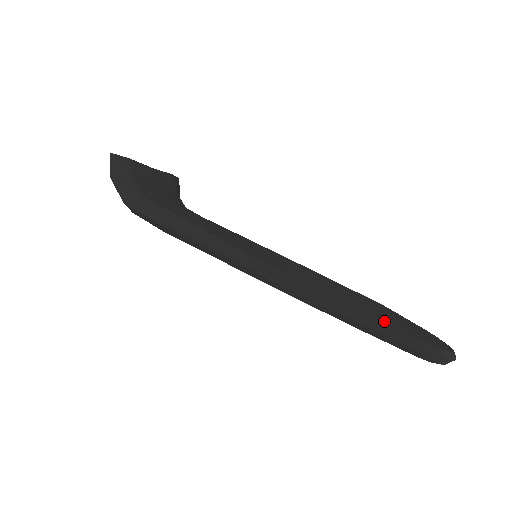
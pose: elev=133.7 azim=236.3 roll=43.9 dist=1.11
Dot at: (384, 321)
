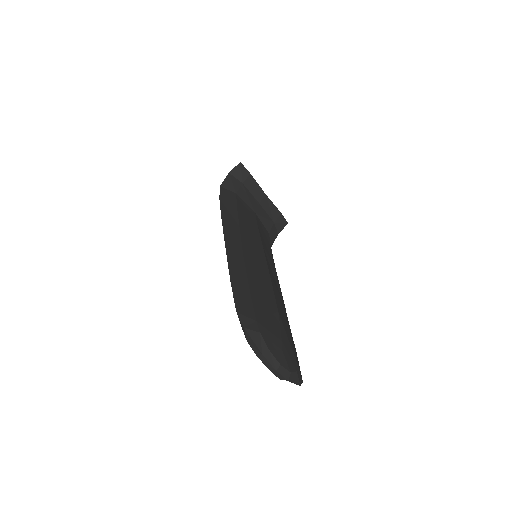
Dot at: (252, 298)
